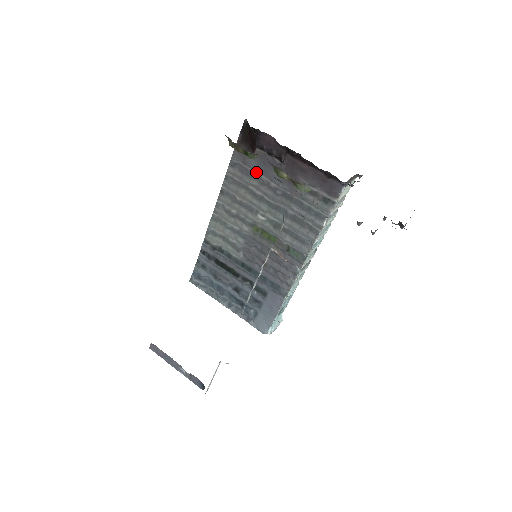
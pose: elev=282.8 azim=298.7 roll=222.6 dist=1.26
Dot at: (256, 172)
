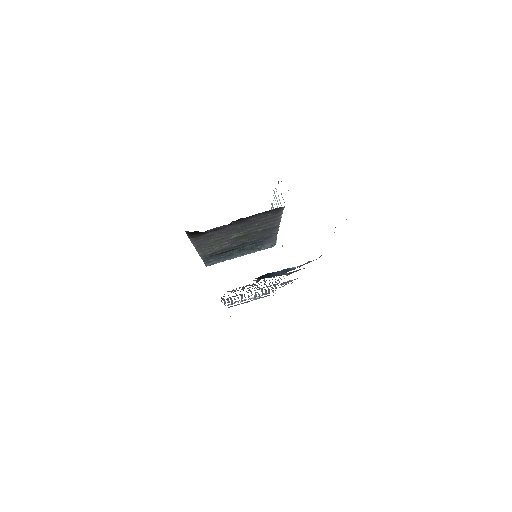
Dot at: (215, 234)
